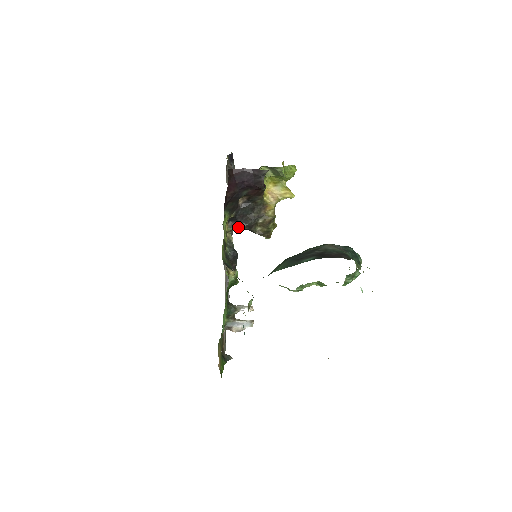
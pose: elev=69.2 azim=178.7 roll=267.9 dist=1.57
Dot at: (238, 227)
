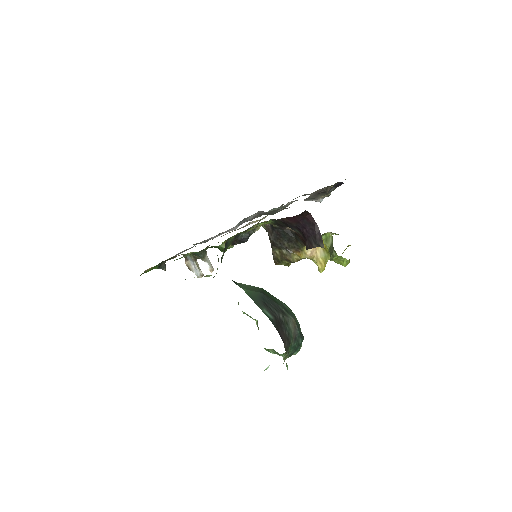
Dot at: (268, 233)
